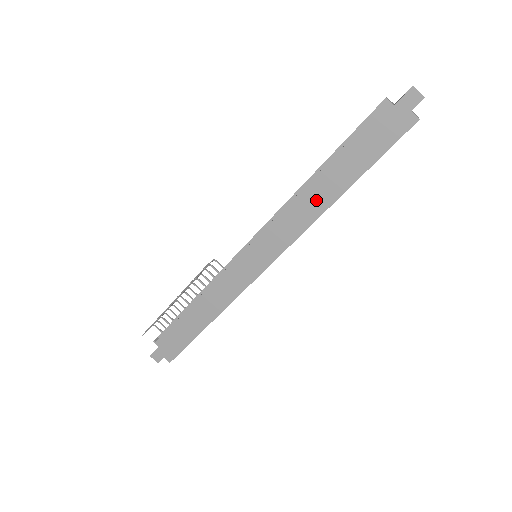
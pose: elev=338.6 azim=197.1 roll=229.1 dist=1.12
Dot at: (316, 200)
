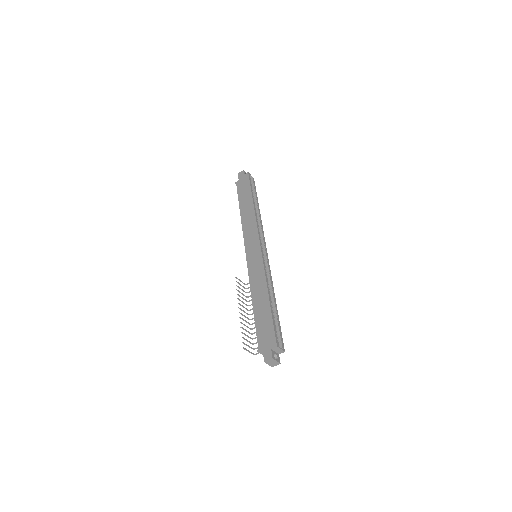
Dot at: (248, 214)
